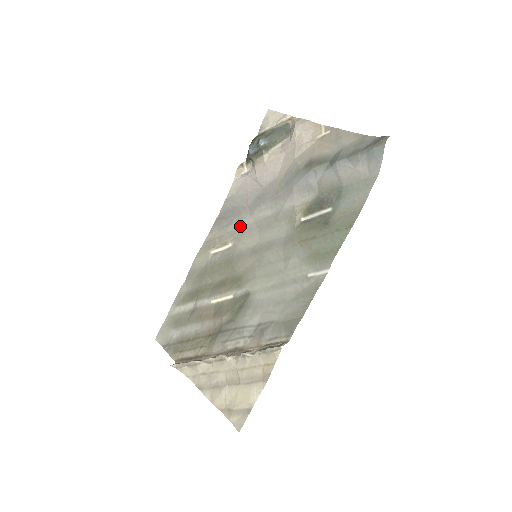
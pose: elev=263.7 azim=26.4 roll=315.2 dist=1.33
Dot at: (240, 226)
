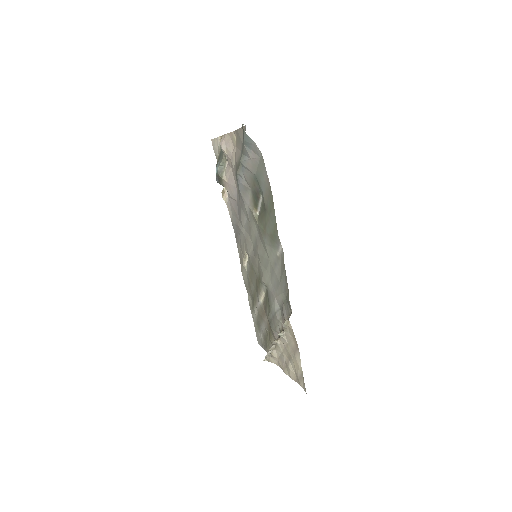
Dot at: (243, 238)
